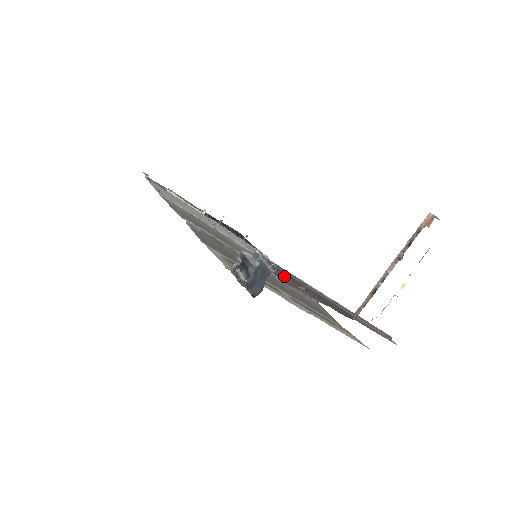
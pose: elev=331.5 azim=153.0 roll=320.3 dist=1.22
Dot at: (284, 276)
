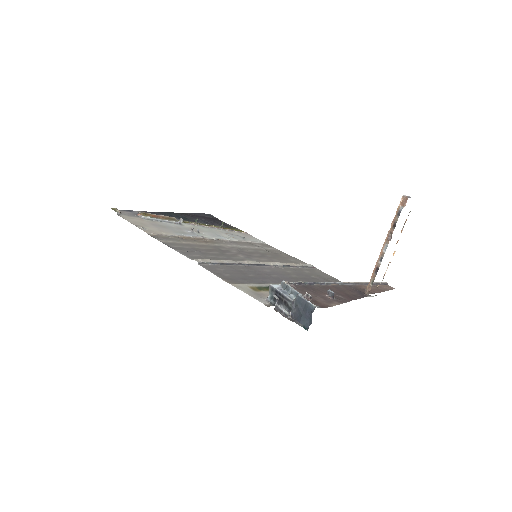
Dot at: (313, 294)
